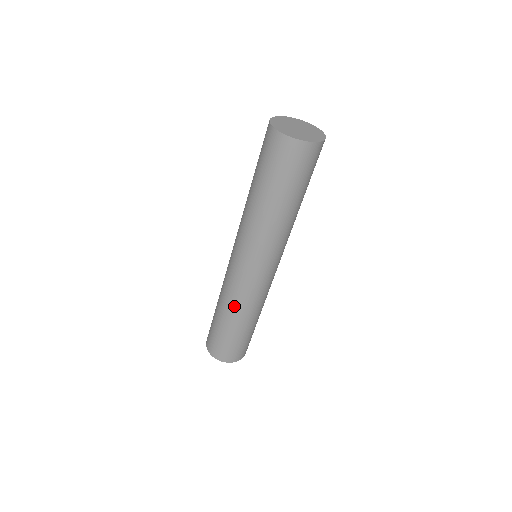
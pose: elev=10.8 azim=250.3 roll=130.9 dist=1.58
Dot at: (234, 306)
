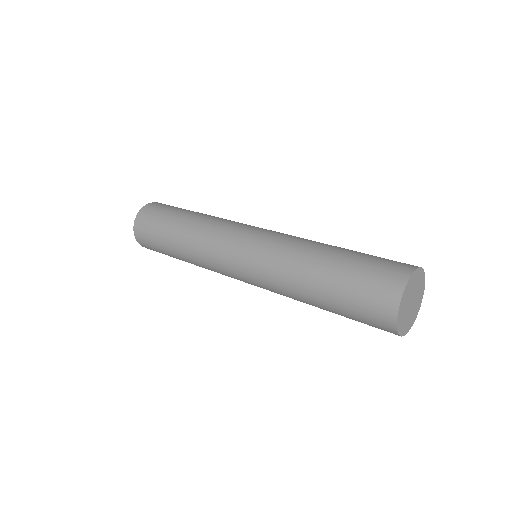
Dot at: occluded
